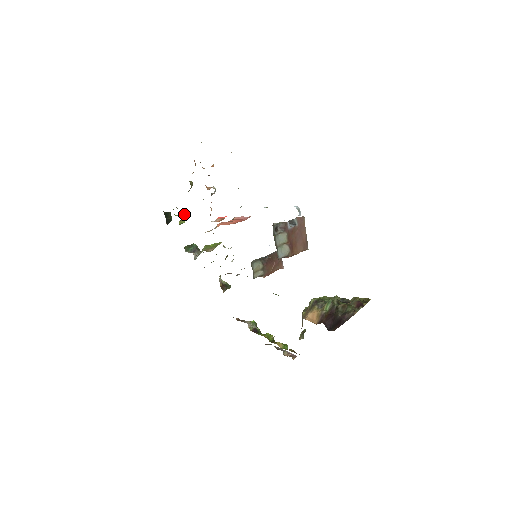
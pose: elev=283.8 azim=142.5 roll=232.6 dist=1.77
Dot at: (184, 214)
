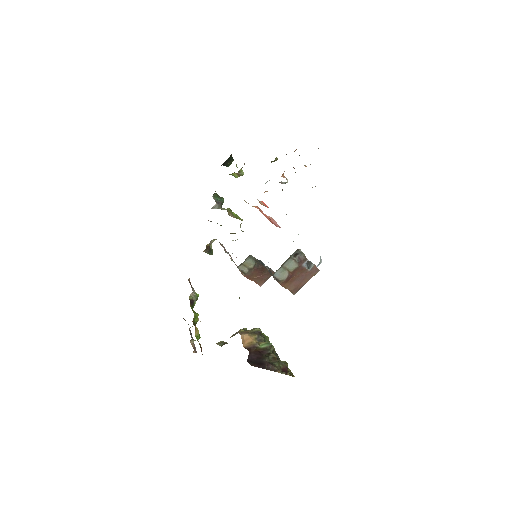
Dot at: (243, 172)
